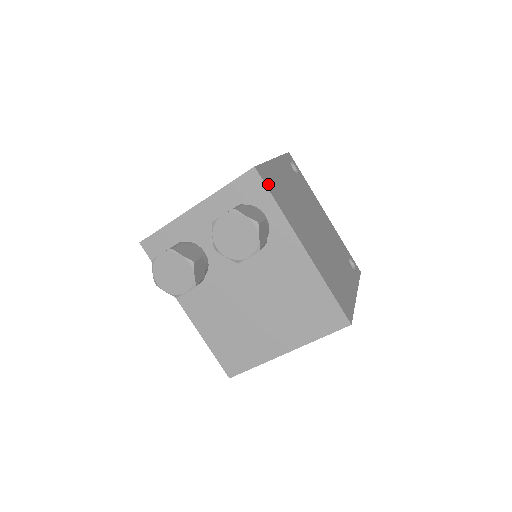
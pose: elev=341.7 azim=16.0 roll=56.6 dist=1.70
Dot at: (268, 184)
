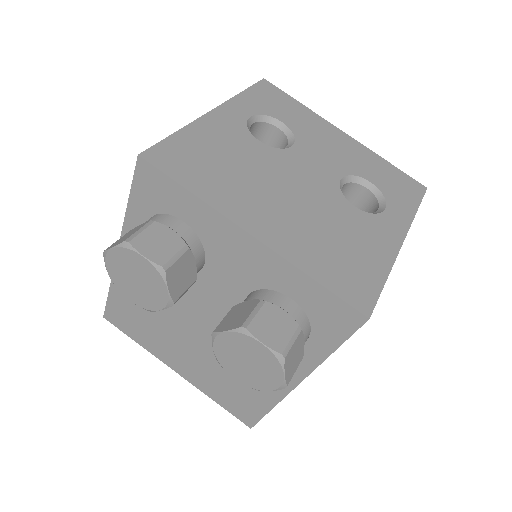
Dot at: occluded
